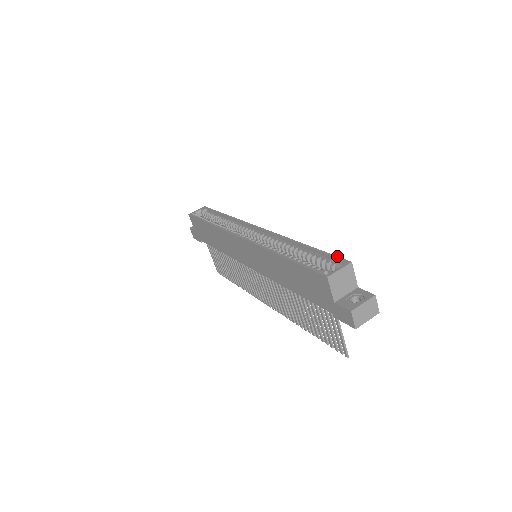
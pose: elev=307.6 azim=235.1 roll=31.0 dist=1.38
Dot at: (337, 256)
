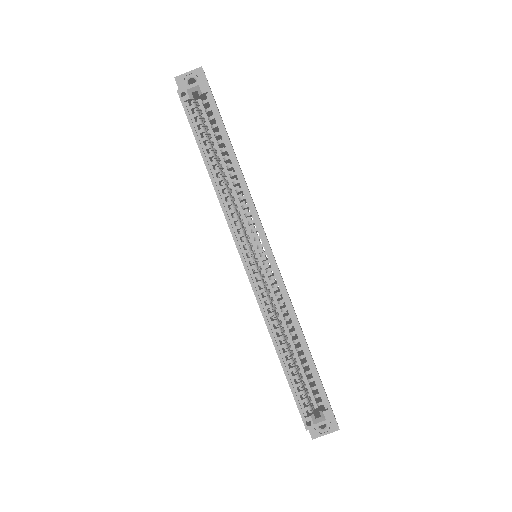
Dot at: occluded
